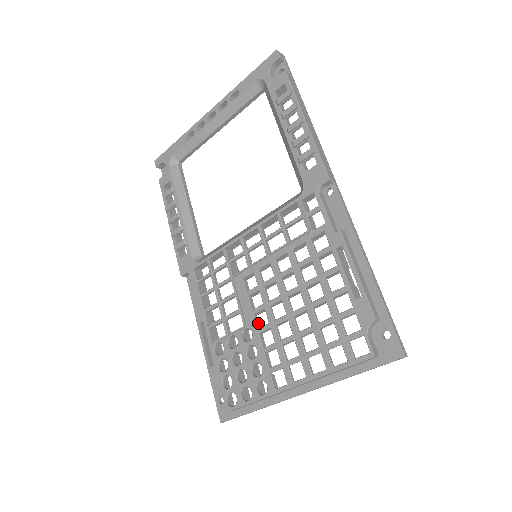
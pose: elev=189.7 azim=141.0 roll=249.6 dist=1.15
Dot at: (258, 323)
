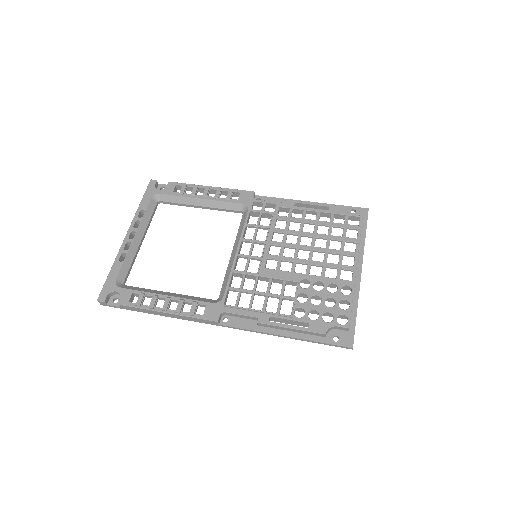
Dot at: occluded
